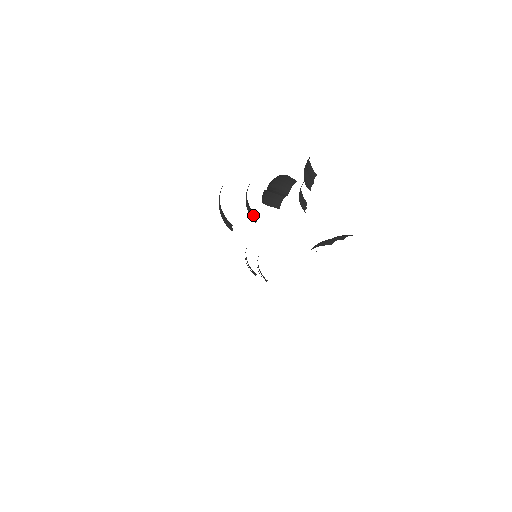
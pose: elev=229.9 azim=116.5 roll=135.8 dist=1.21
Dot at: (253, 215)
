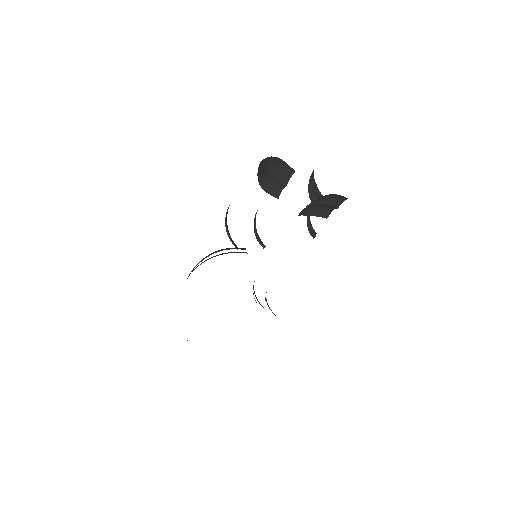
Dot at: occluded
